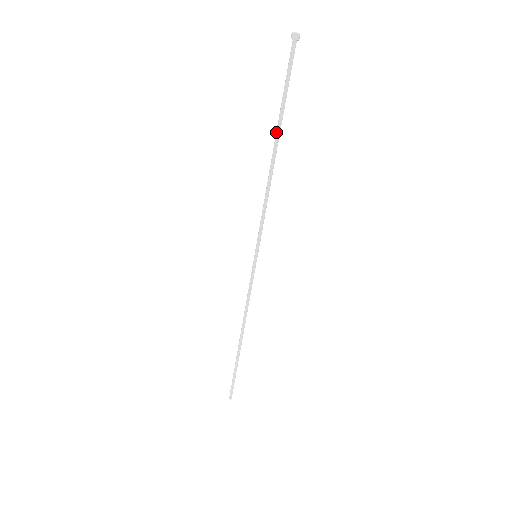
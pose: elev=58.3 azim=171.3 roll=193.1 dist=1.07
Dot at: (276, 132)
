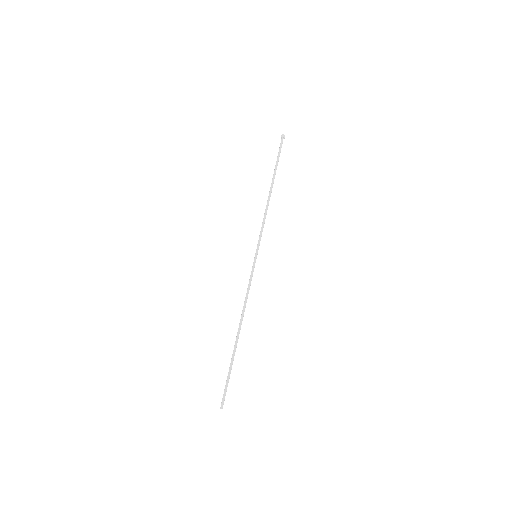
Dot at: (272, 178)
